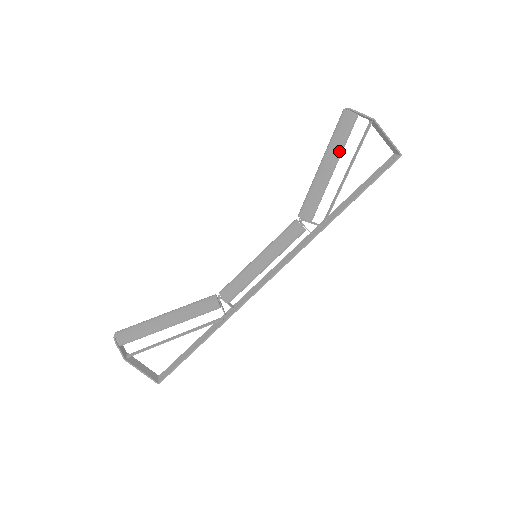
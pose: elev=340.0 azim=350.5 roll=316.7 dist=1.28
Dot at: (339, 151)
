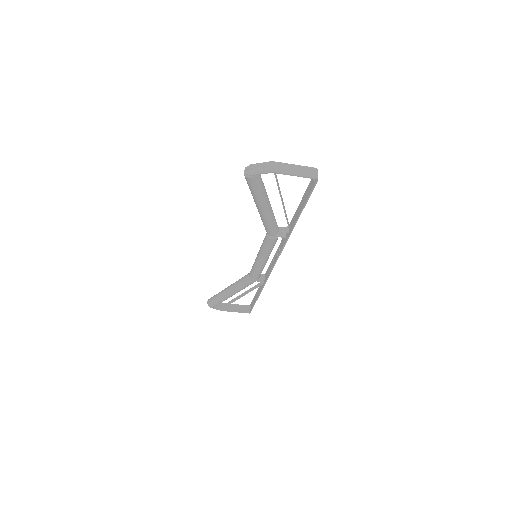
Dot at: (261, 199)
